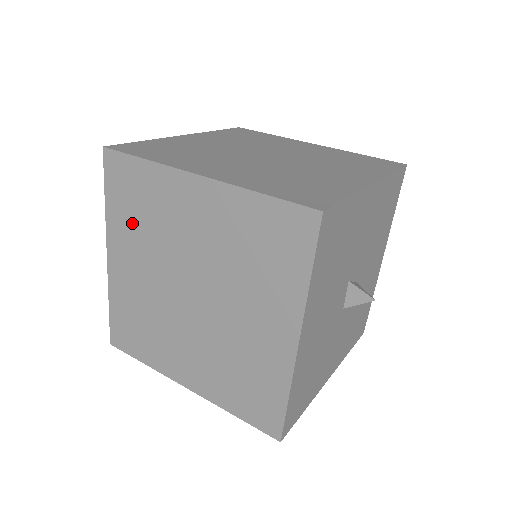
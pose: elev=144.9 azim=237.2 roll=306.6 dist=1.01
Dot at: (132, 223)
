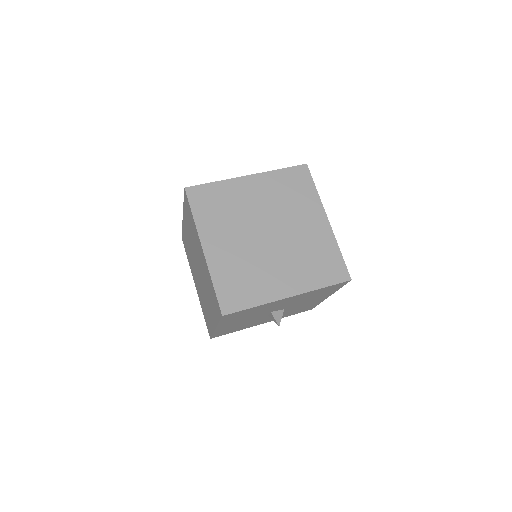
Dot at: (189, 223)
